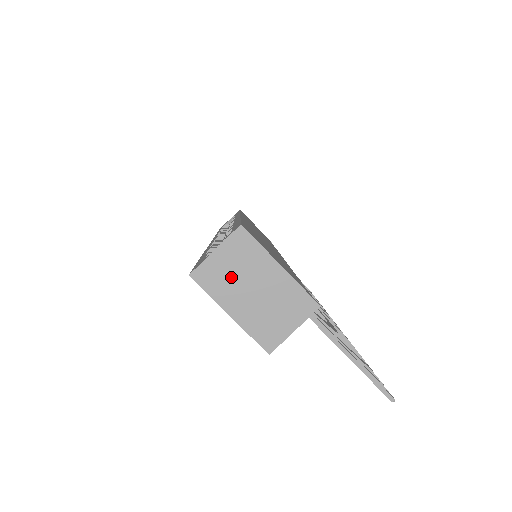
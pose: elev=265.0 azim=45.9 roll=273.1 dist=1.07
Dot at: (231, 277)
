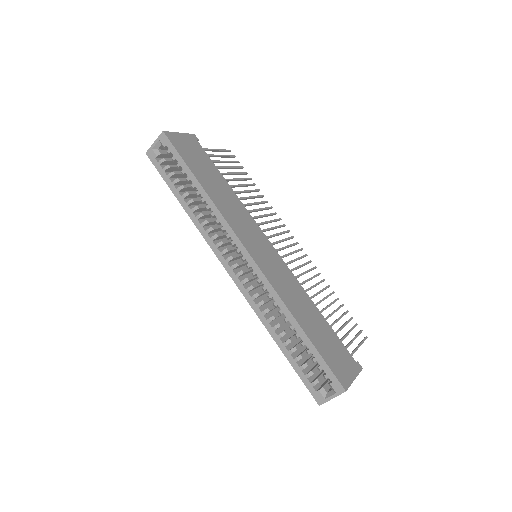
Dot at: occluded
